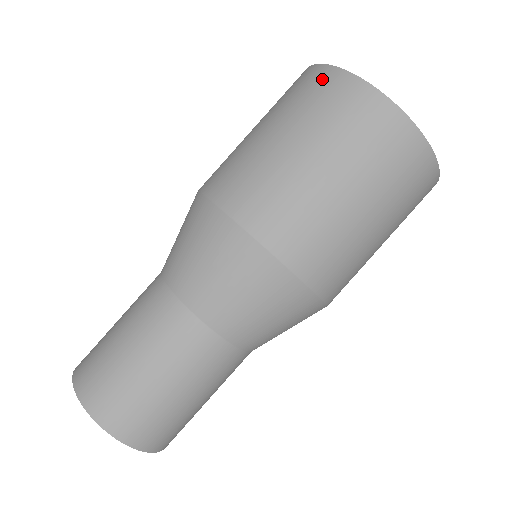
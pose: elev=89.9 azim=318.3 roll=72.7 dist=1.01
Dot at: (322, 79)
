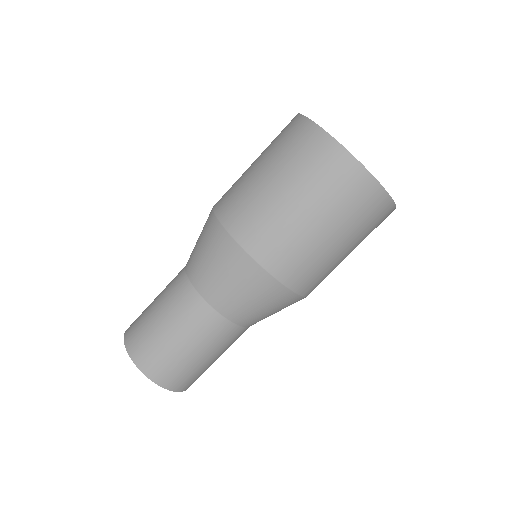
Dot at: (289, 123)
